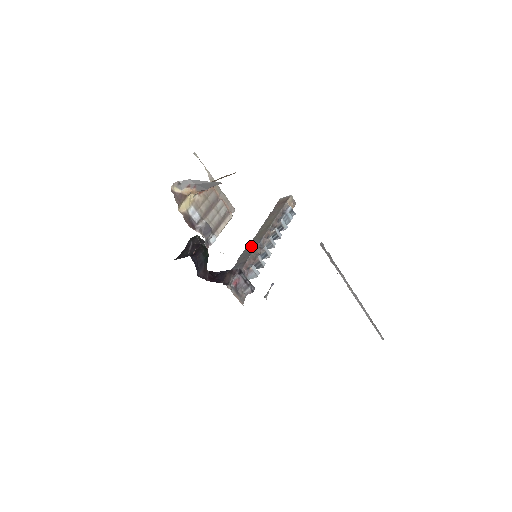
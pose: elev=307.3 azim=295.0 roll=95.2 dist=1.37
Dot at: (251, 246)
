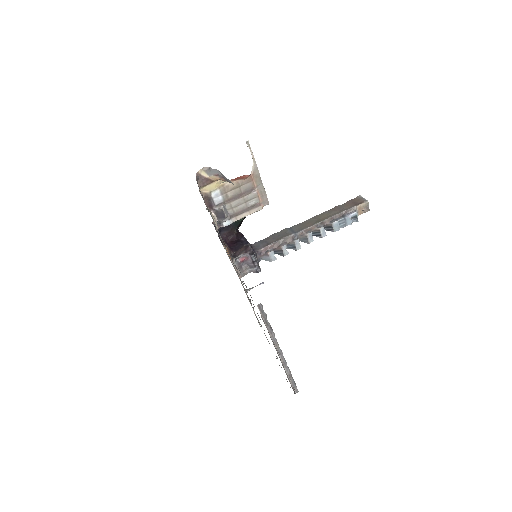
Dot at: (288, 231)
